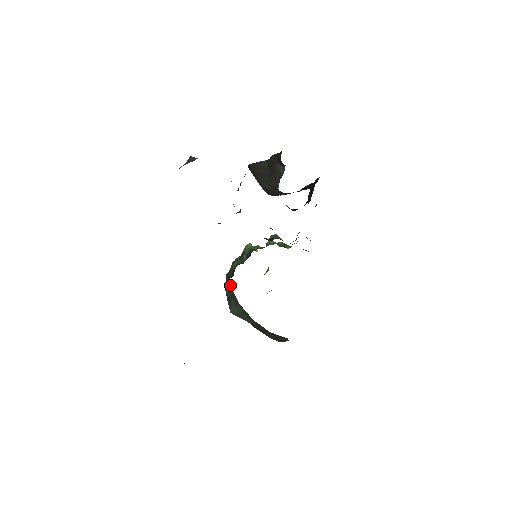
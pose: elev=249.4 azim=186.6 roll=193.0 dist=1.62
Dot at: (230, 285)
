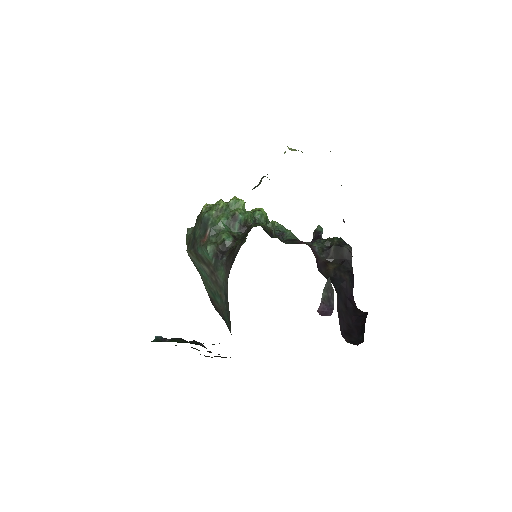
Dot at: (220, 269)
